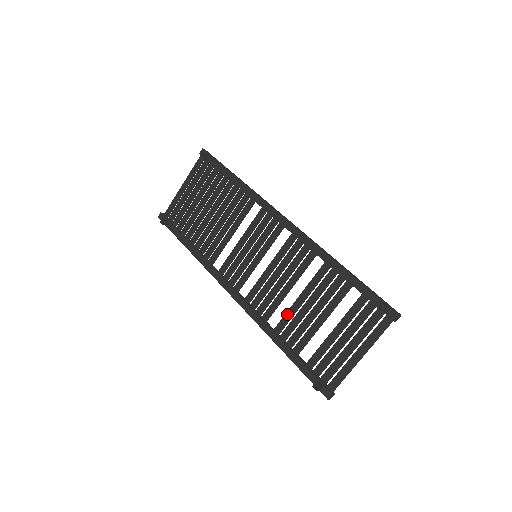
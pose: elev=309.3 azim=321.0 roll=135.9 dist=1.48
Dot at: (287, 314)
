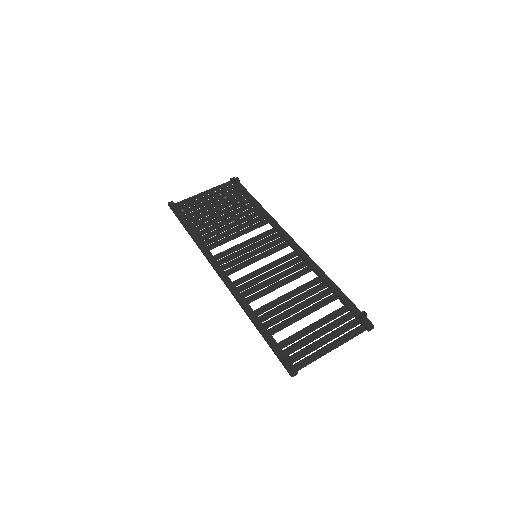
Dot at: (272, 302)
